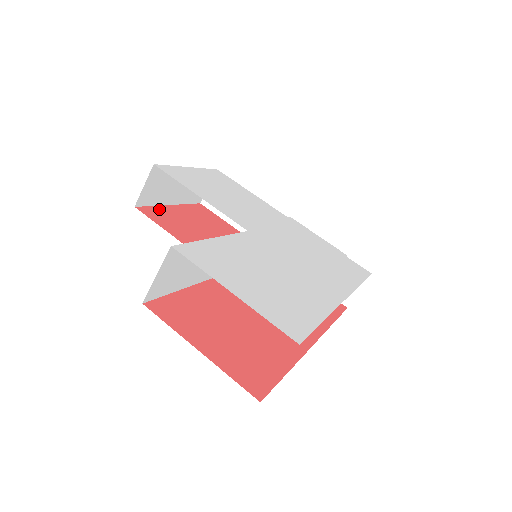
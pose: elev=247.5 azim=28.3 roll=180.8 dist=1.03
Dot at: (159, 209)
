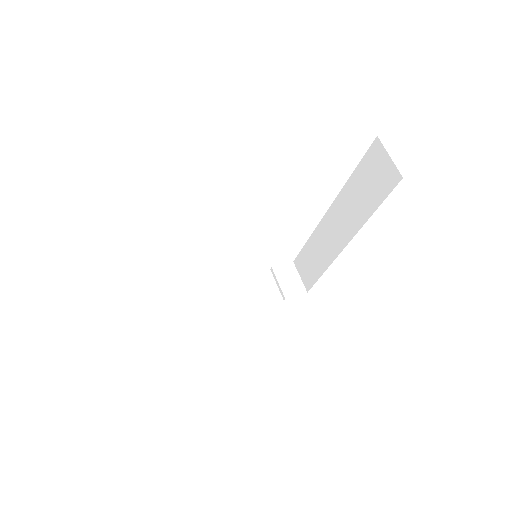
Dot at: occluded
